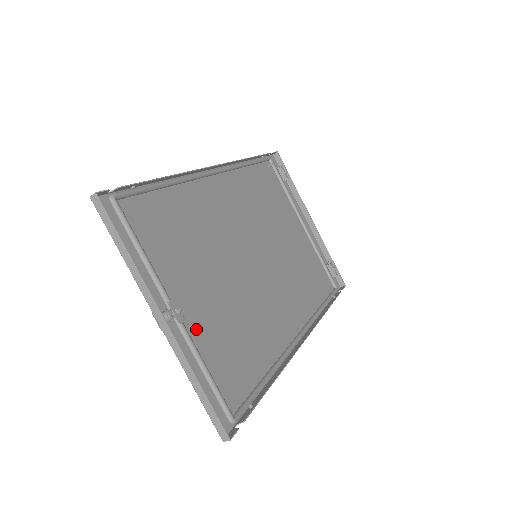
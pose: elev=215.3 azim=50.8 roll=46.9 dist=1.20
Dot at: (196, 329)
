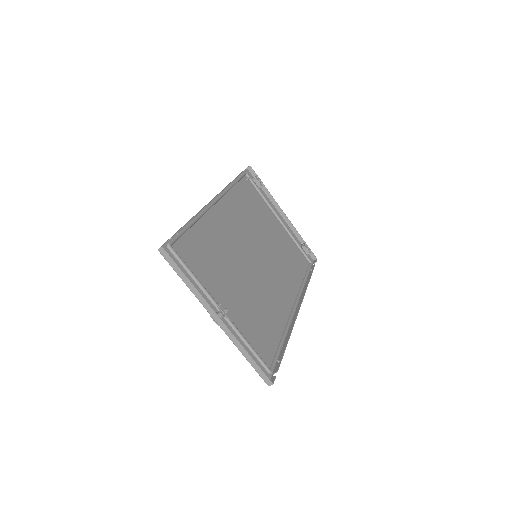
Dot at: (236, 319)
